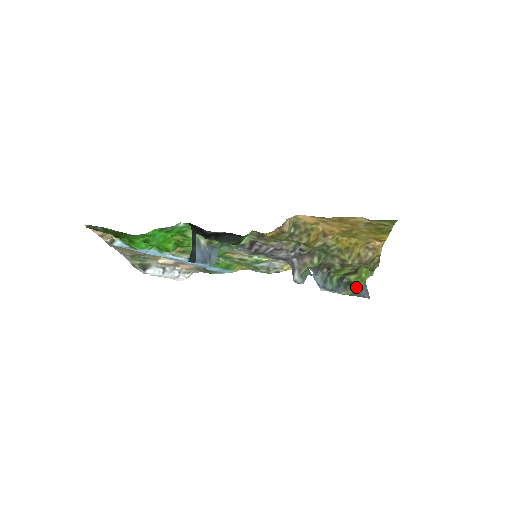
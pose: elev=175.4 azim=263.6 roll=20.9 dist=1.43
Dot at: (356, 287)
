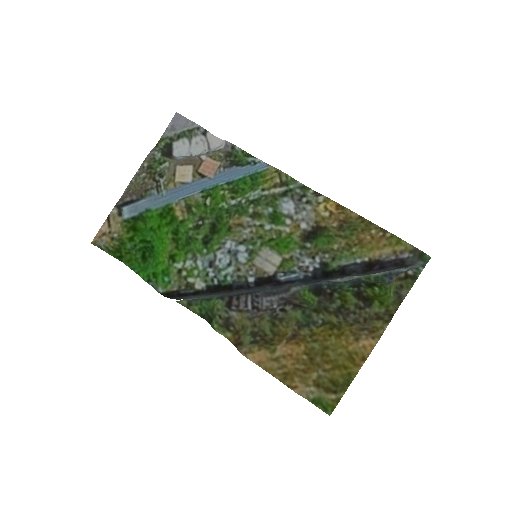
Dot at: (379, 286)
